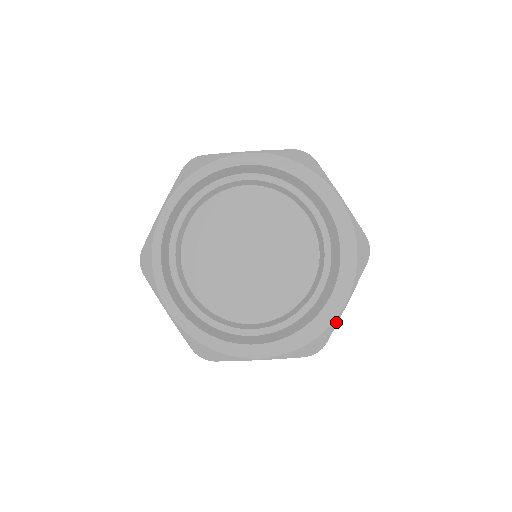
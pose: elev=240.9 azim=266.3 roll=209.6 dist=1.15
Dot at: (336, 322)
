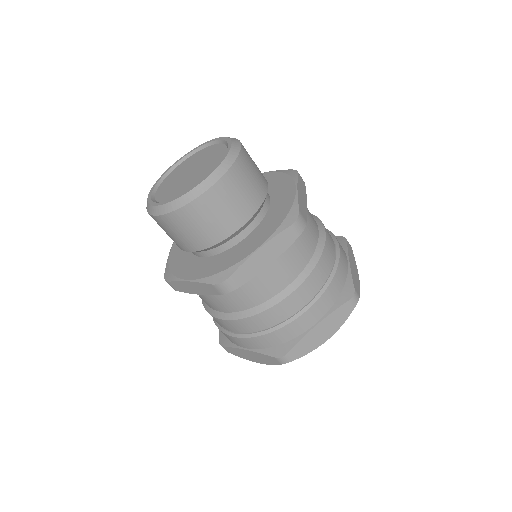
Dot at: (296, 199)
